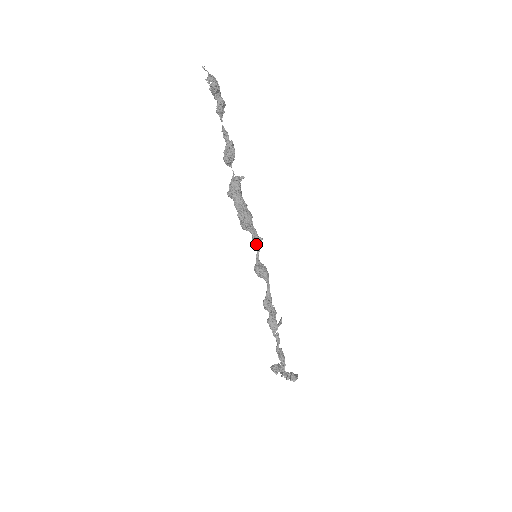
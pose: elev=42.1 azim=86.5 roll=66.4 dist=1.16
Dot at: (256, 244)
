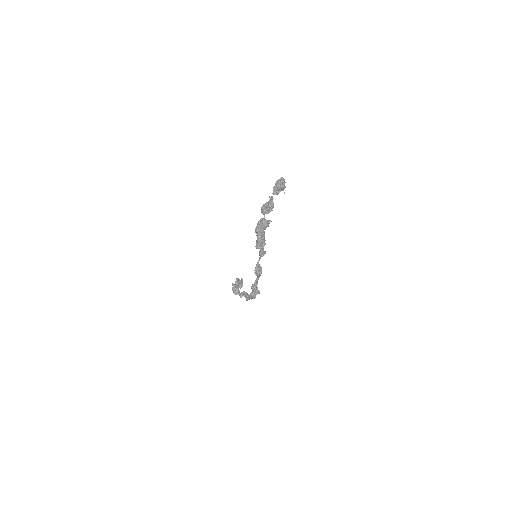
Dot at: (261, 256)
